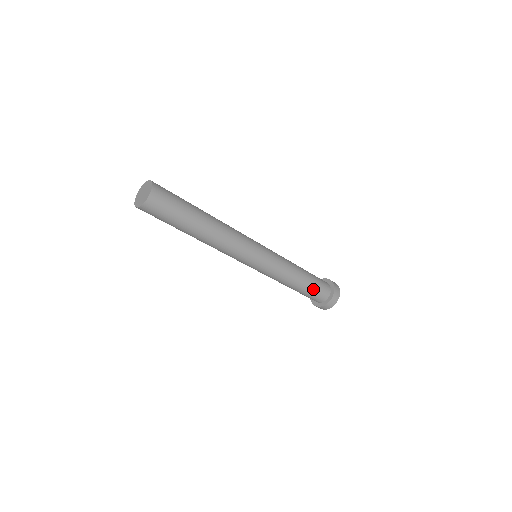
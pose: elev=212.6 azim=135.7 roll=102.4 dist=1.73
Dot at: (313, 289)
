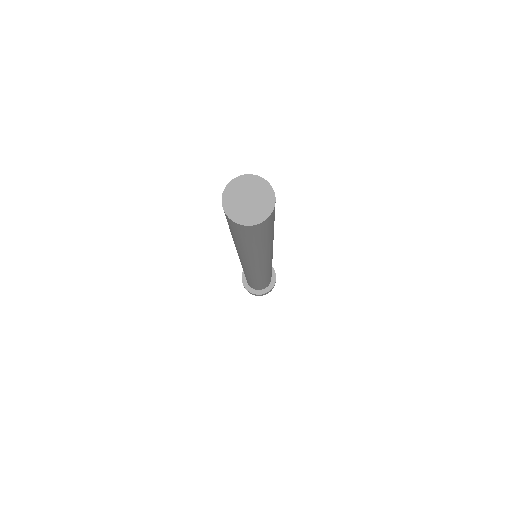
Dot at: (269, 280)
